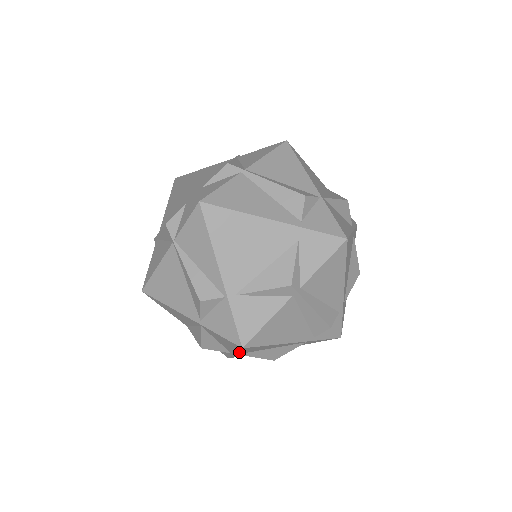
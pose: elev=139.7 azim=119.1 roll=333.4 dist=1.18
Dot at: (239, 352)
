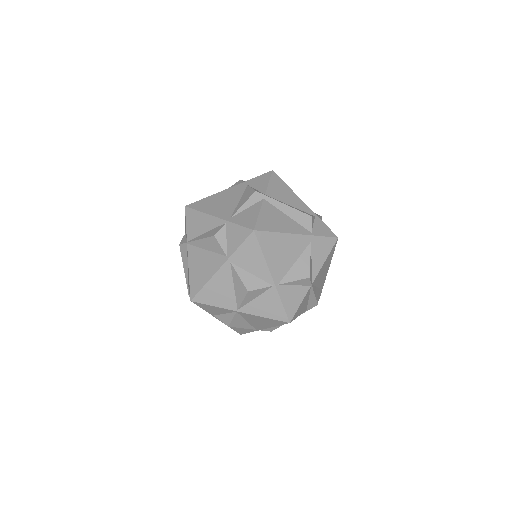
Dot at: (270, 267)
